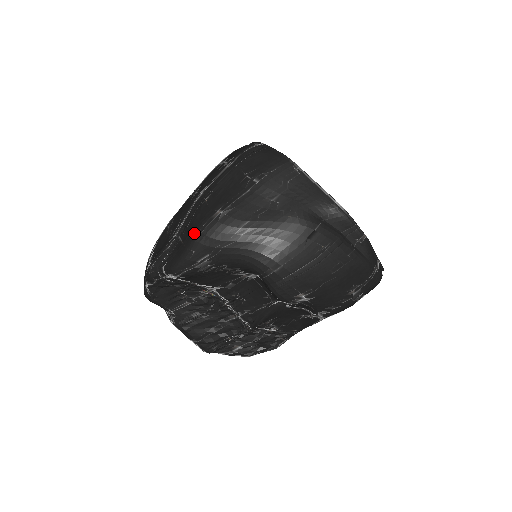
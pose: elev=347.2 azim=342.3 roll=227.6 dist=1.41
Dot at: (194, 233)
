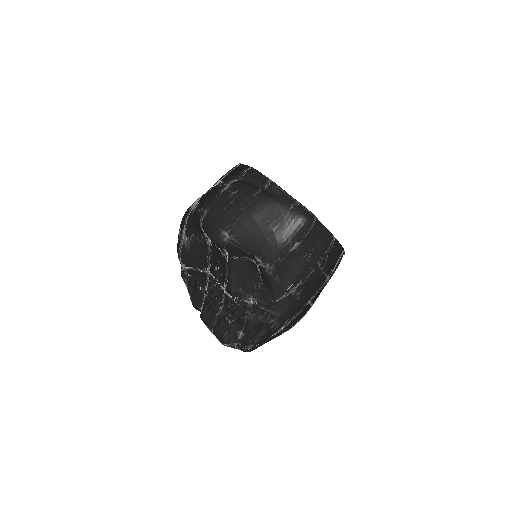
Dot at: occluded
